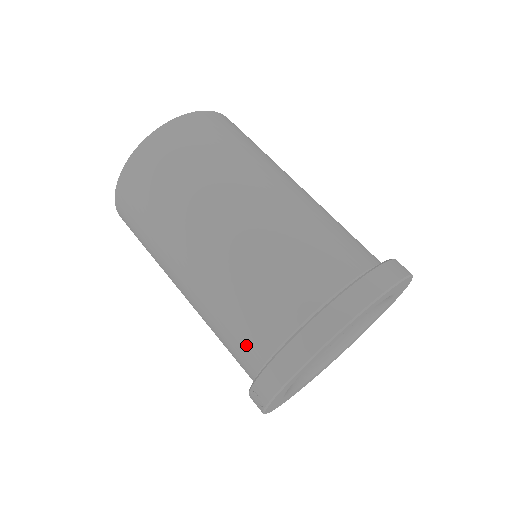
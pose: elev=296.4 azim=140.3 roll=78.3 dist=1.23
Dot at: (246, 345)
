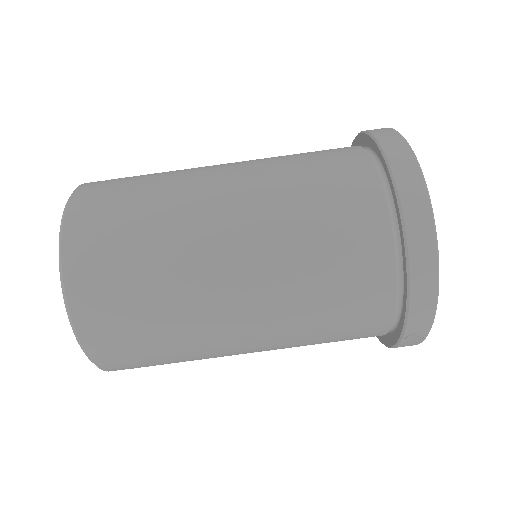
Dot at: (365, 314)
